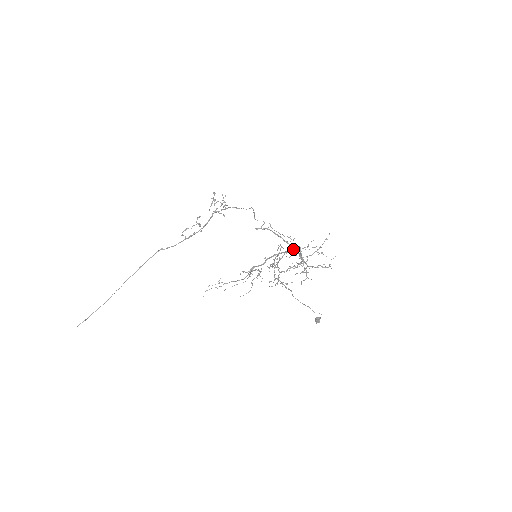
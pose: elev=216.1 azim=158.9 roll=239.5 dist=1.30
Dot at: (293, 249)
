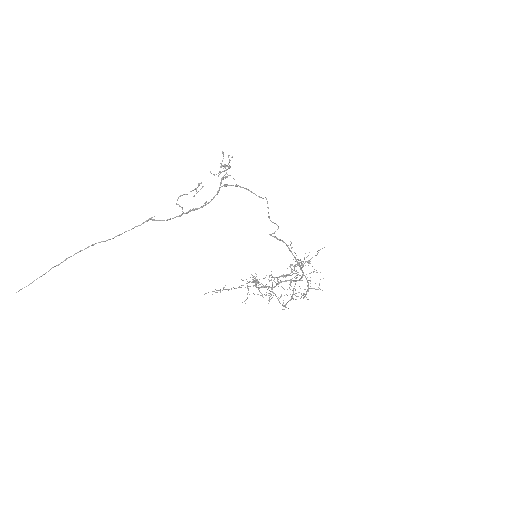
Dot at: (303, 274)
